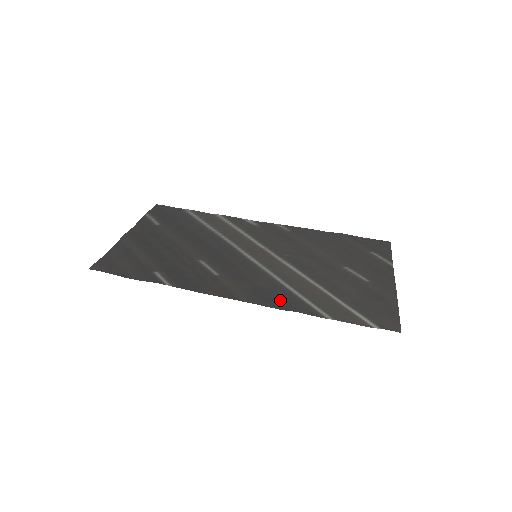
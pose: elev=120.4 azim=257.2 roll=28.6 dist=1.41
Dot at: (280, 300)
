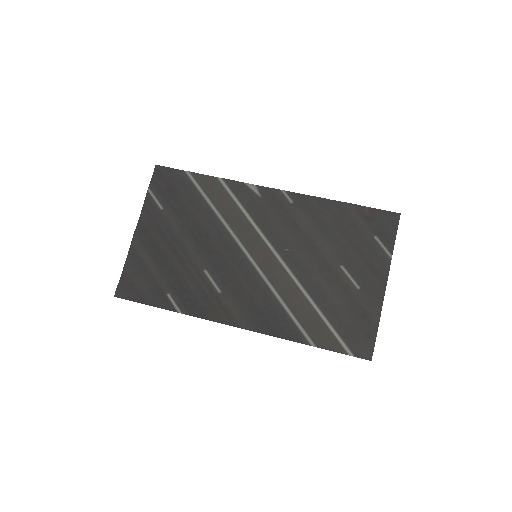
Dot at: (273, 323)
